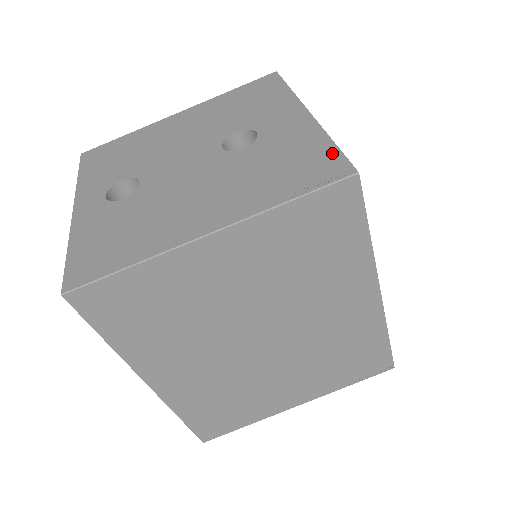
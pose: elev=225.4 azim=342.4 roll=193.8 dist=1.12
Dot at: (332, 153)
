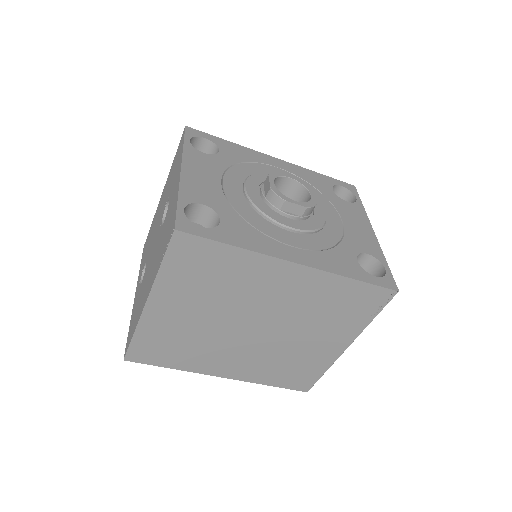
Dot at: (174, 213)
